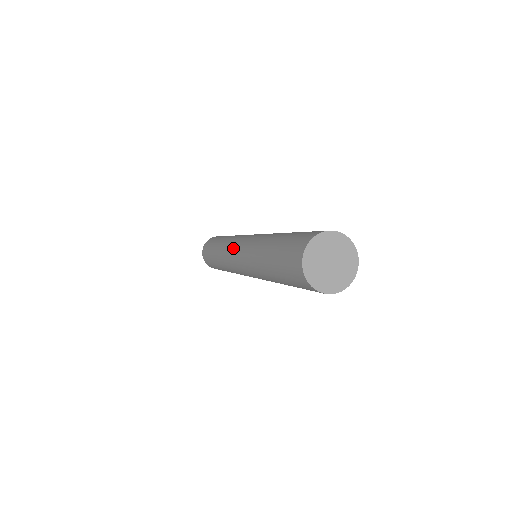
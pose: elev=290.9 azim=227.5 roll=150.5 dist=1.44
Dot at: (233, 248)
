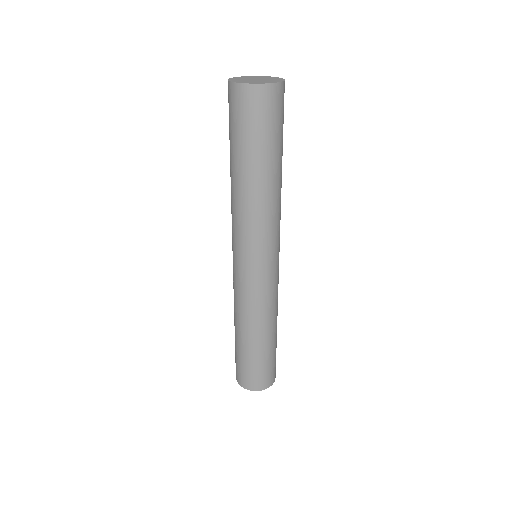
Dot at: occluded
